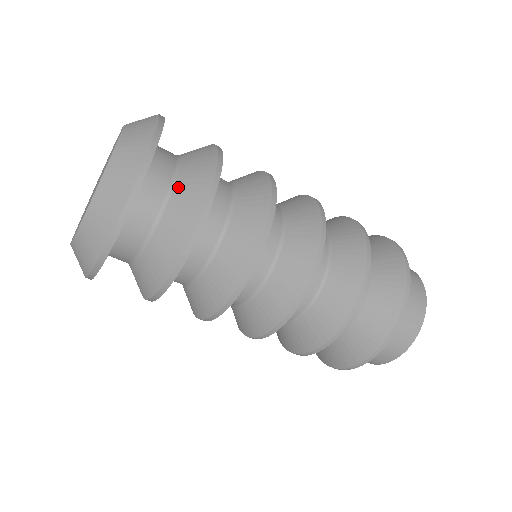
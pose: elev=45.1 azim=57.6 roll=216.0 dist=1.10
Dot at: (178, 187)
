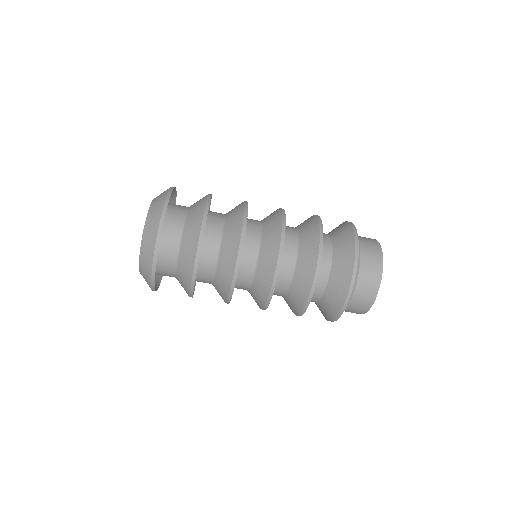
Dot at: (188, 221)
